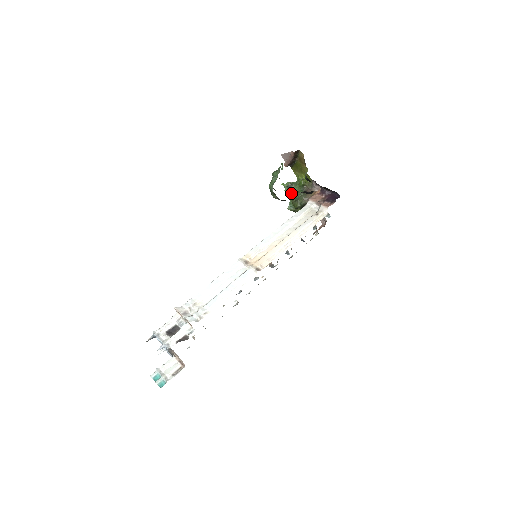
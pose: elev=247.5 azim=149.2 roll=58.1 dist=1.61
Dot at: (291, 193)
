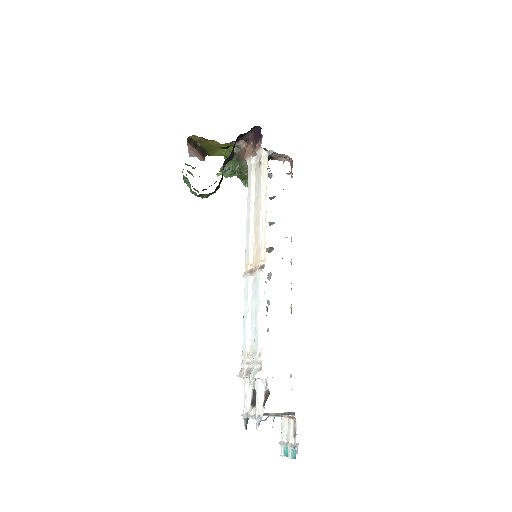
Dot at: (232, 173)
